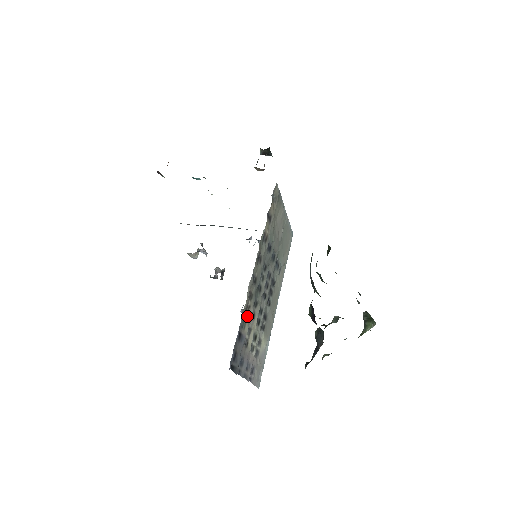
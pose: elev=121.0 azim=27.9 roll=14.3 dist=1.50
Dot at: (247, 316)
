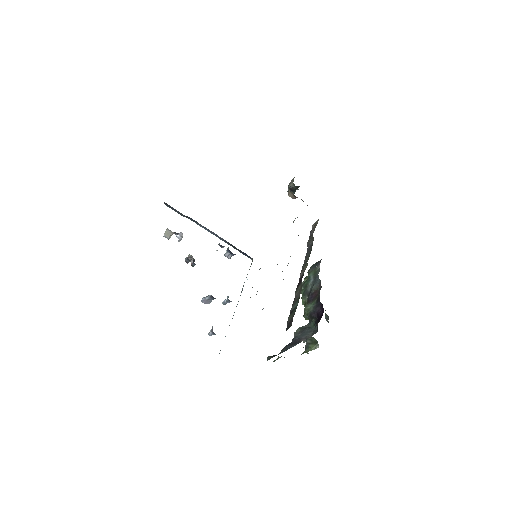
Dot at: occluded
